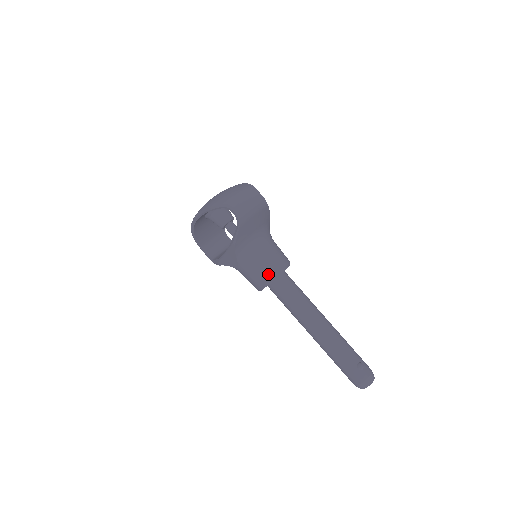
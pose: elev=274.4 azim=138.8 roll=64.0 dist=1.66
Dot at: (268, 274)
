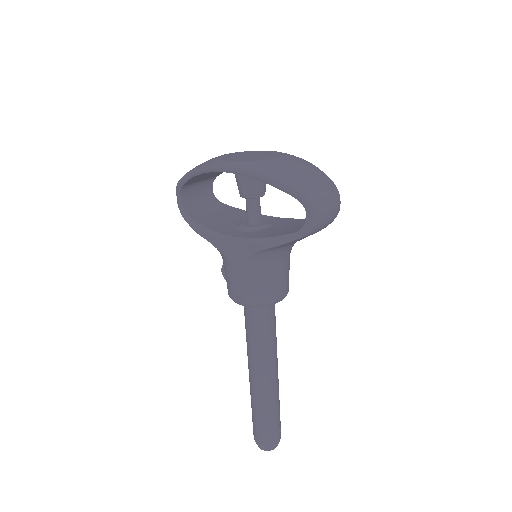
Dot at: (268, 297)
